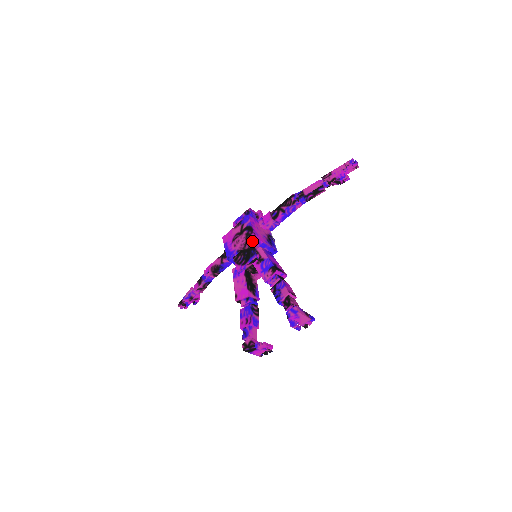
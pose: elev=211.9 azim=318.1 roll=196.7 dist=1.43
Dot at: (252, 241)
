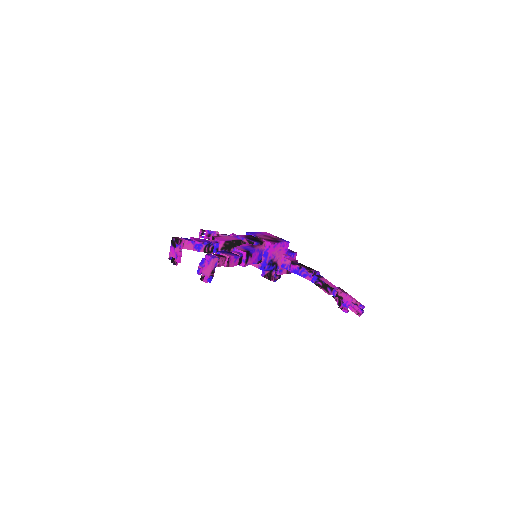
Dot at: (268, 242)
